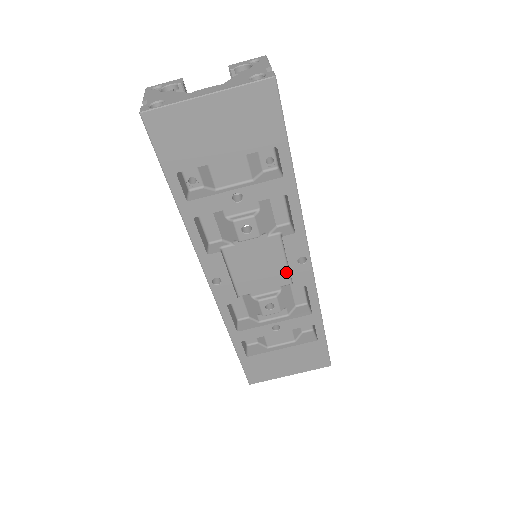
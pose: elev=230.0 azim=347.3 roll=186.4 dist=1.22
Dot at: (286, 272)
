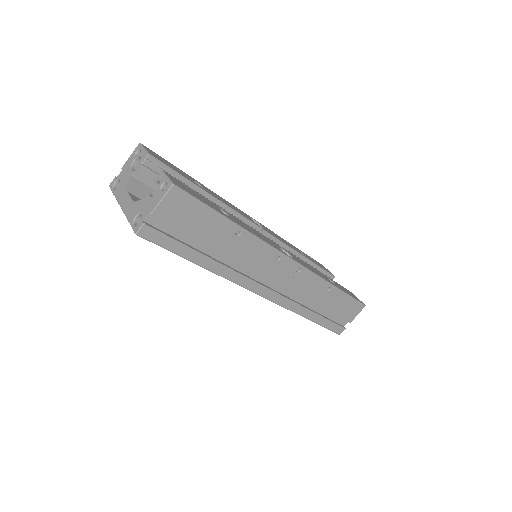
Dot at: occluded
